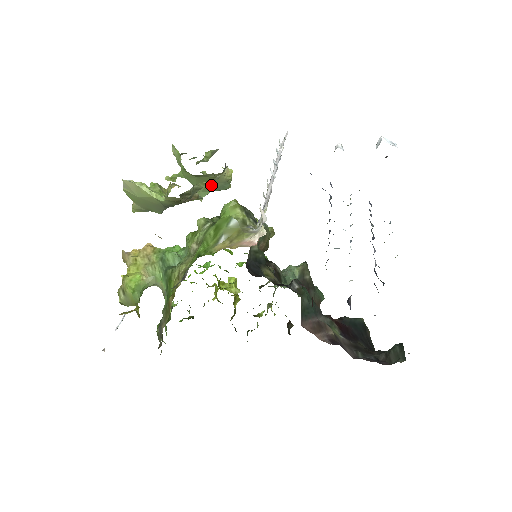
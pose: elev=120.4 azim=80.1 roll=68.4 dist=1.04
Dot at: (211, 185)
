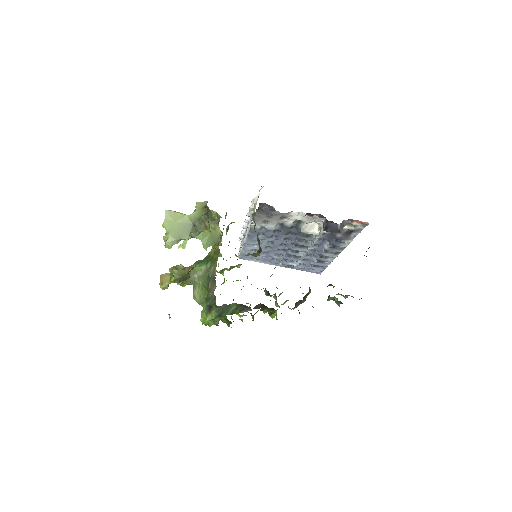
Dot at: (217, 216)
